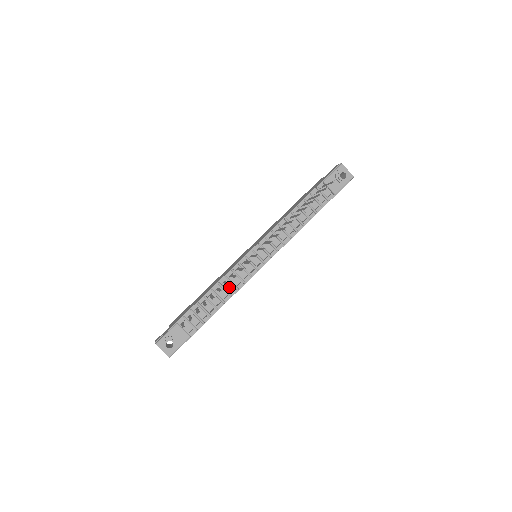
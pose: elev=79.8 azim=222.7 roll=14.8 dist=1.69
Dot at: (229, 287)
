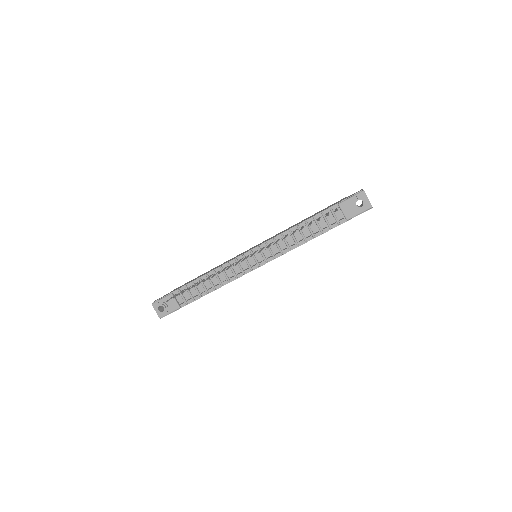
Dot at: (222, 277)
